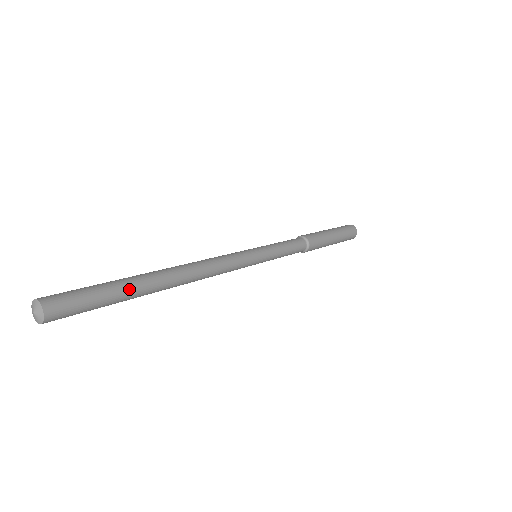
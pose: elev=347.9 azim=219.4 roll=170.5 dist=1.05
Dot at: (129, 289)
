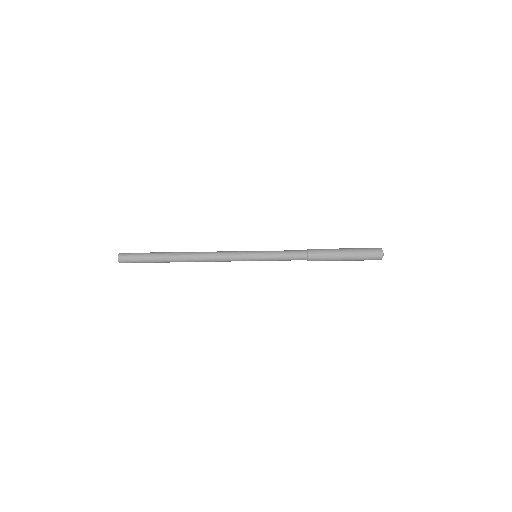
Dot at: (158, 258)
